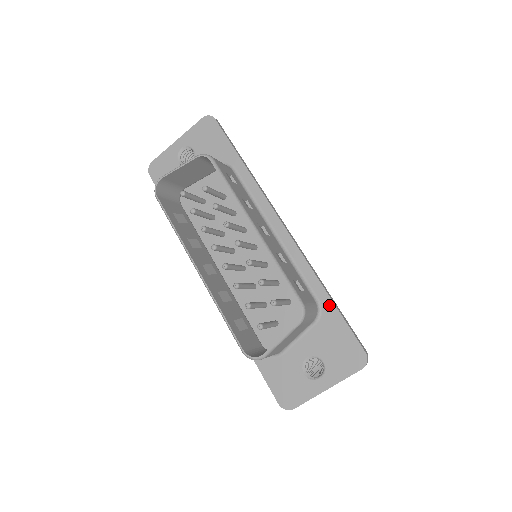
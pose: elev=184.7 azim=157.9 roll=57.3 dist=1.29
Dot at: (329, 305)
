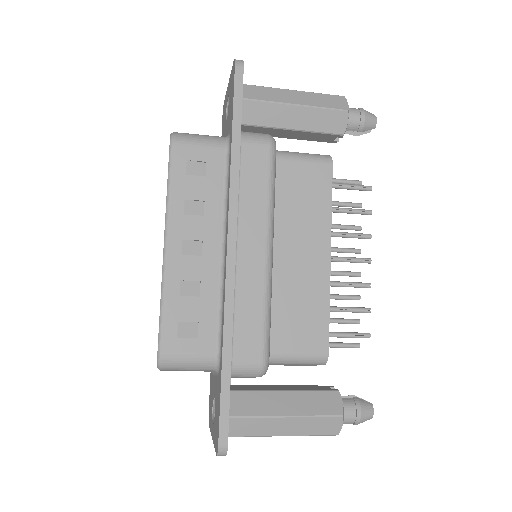
Dot at: (221, 368)
